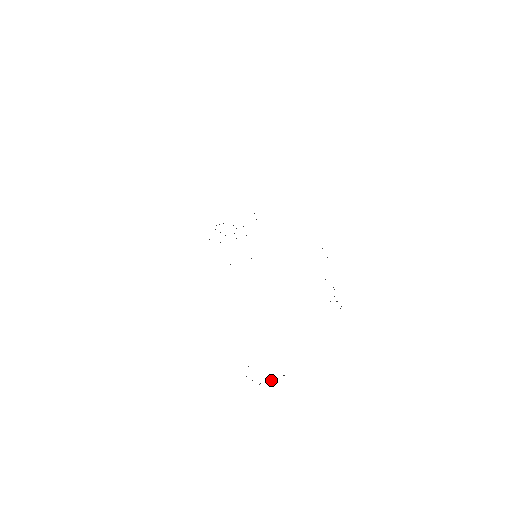
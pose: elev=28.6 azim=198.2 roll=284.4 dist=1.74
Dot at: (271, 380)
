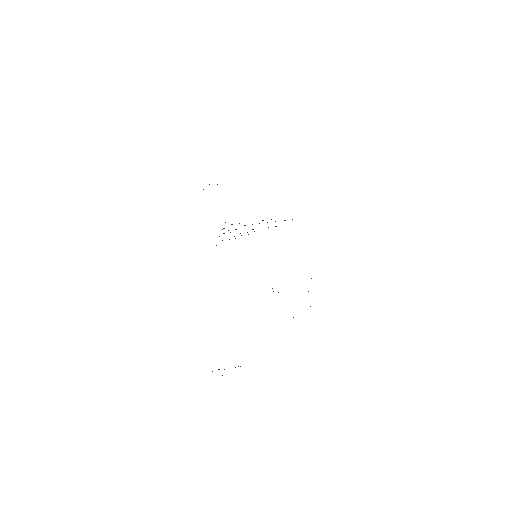
Dot at: (224, 369)
